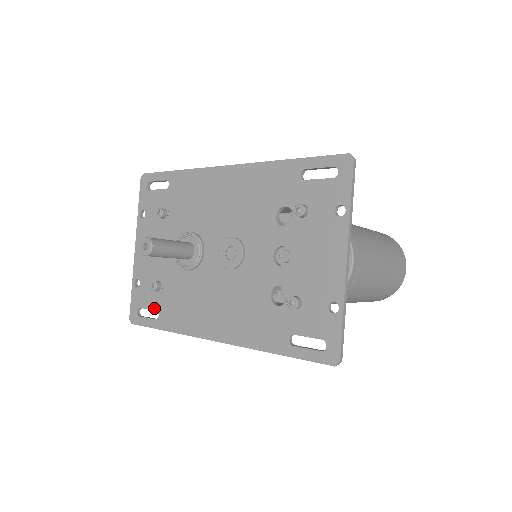
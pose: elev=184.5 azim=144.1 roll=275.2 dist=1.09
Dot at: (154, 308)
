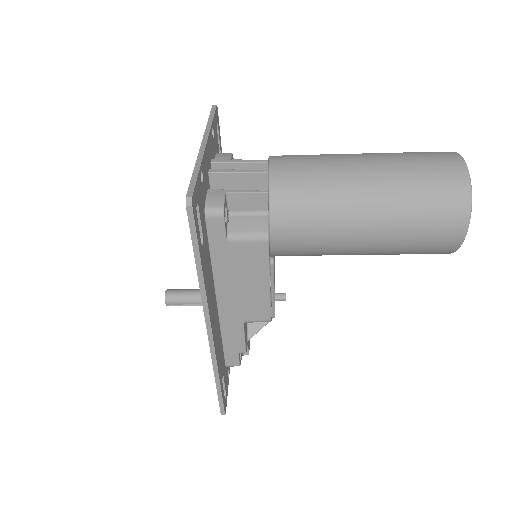
Dot at: occluded
